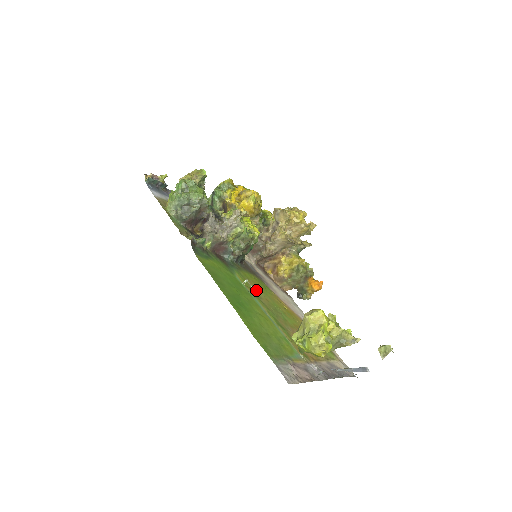
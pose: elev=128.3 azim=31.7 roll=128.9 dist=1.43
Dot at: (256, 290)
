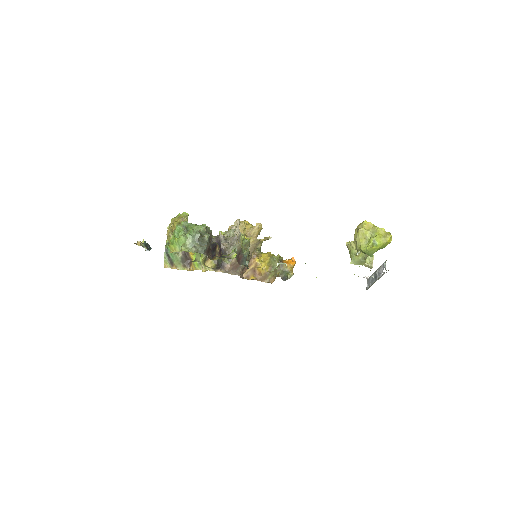
Dot at: occluded
